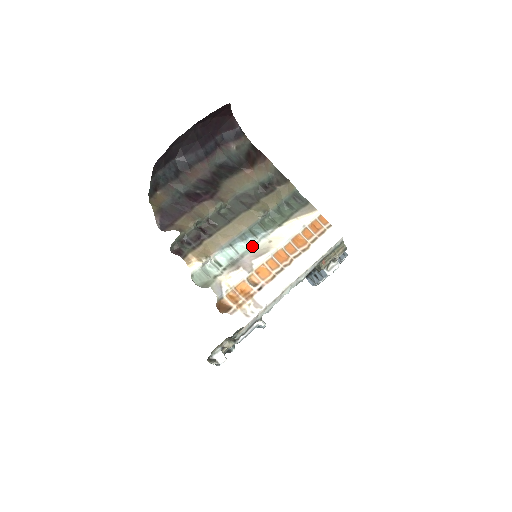
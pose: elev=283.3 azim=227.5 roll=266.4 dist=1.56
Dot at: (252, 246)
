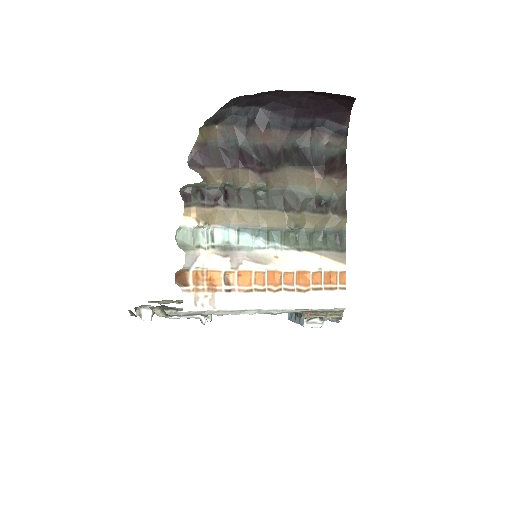
Dot at: (257, 247)
